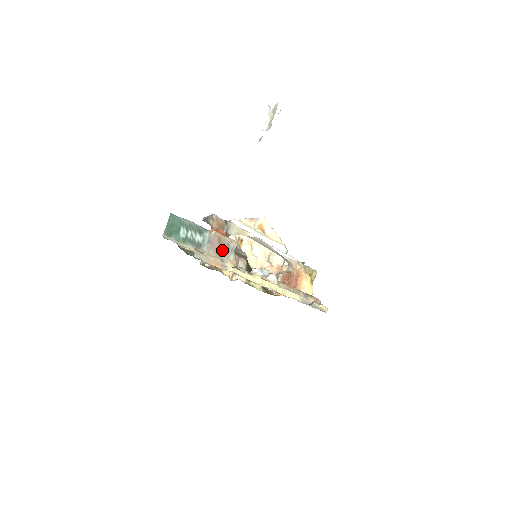
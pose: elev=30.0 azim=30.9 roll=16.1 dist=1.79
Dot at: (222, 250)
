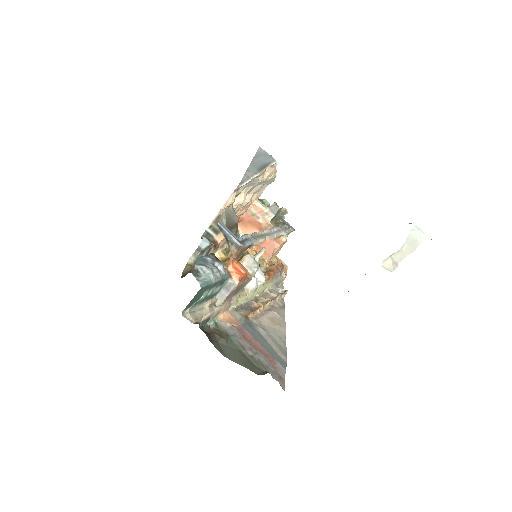
Dot at: (235, 293)
